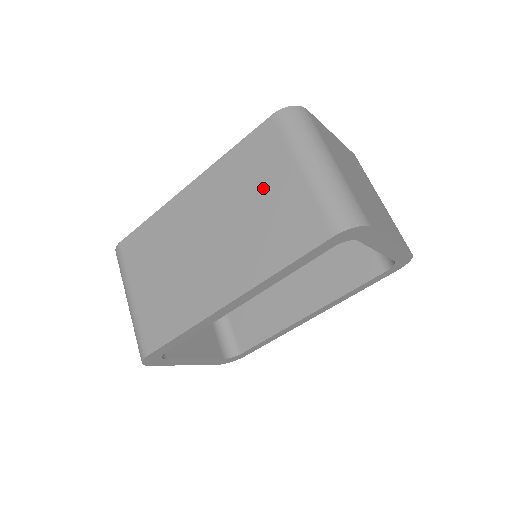
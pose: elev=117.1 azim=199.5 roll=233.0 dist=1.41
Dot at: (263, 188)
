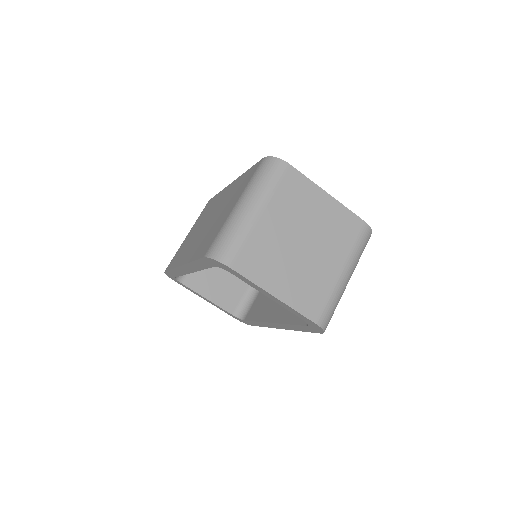
Dot at: (228, 206)
